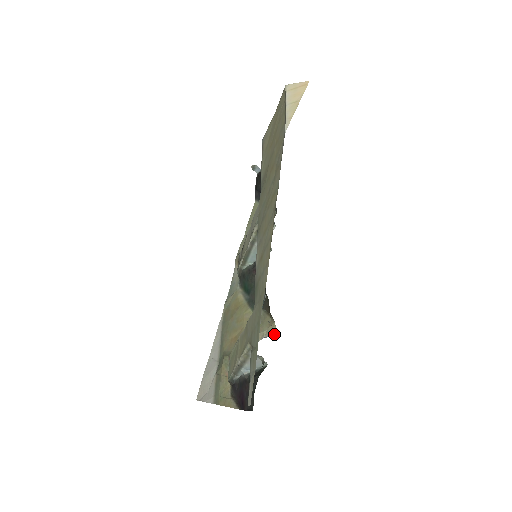
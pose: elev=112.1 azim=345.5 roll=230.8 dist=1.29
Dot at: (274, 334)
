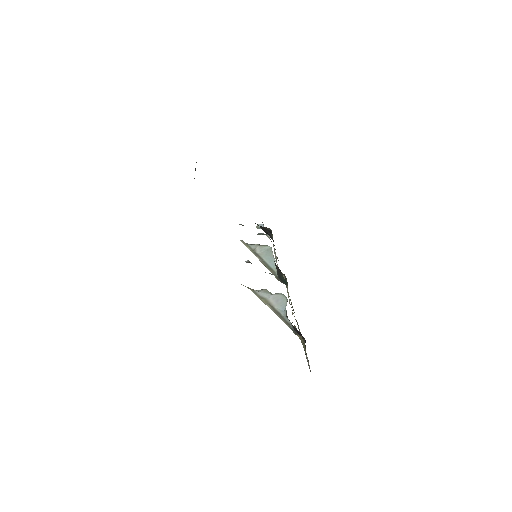
Dot at: occluded
